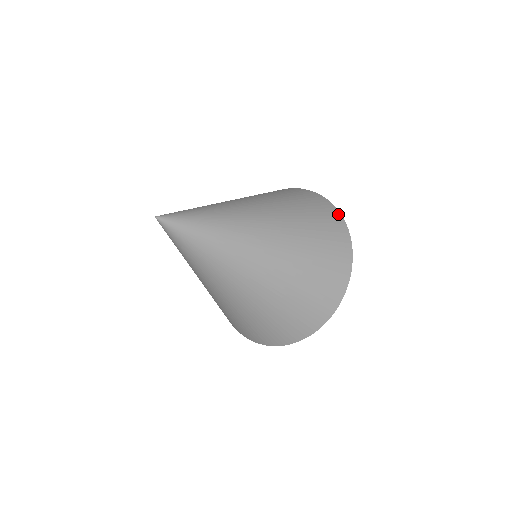
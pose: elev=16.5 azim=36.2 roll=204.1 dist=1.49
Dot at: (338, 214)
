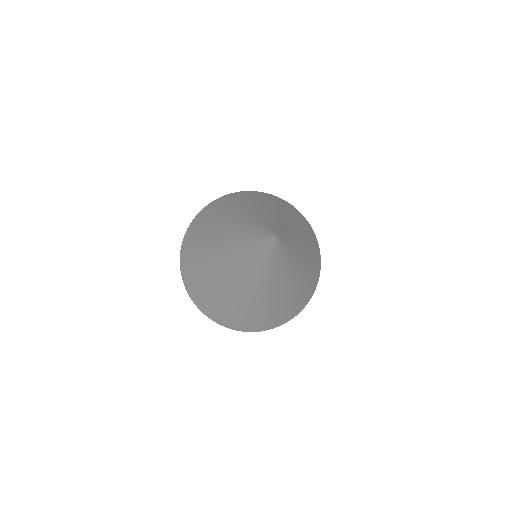
Dot at: (294, 207)
